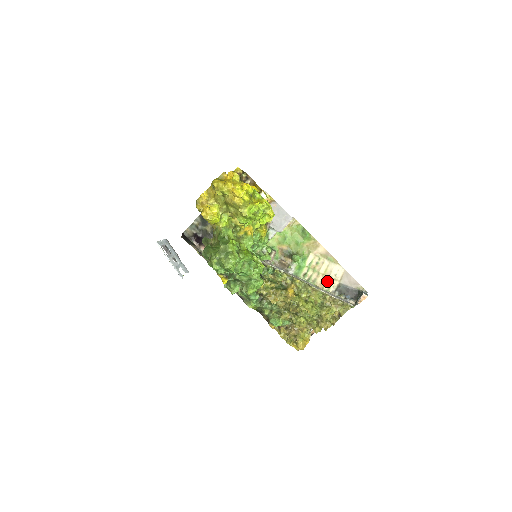
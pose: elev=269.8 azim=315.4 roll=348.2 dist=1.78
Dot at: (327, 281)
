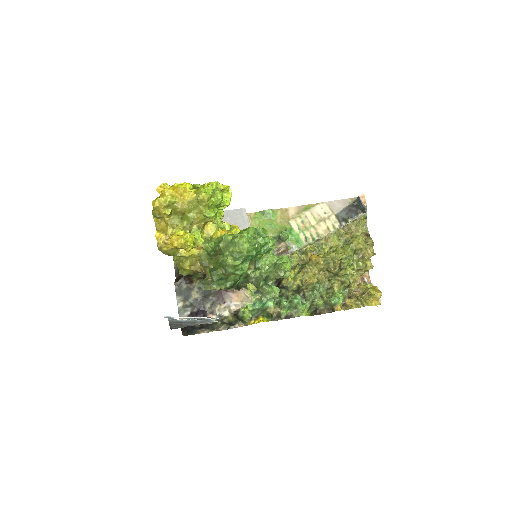
Dot at: (326, 224)
